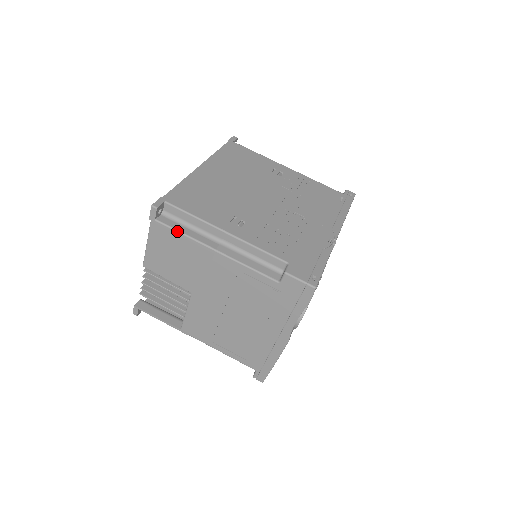
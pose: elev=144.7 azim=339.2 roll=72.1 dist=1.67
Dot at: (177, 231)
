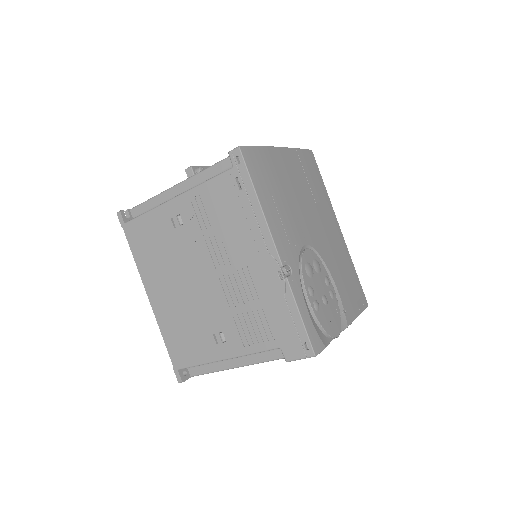
Dot at: occluded
